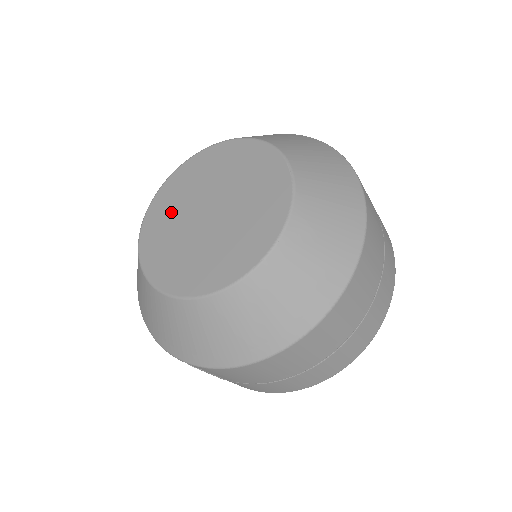
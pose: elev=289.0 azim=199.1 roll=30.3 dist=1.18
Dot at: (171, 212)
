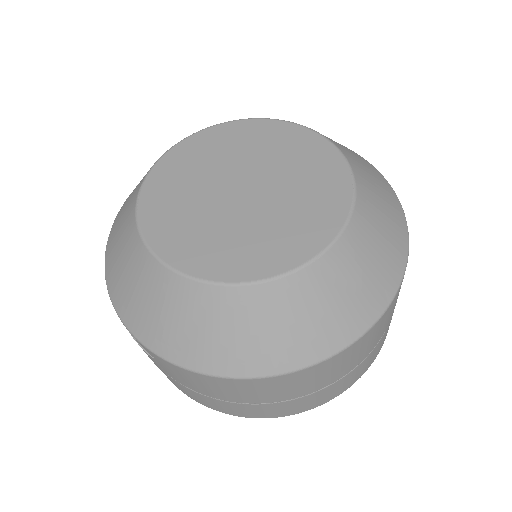
Dot at: (195, 168)
